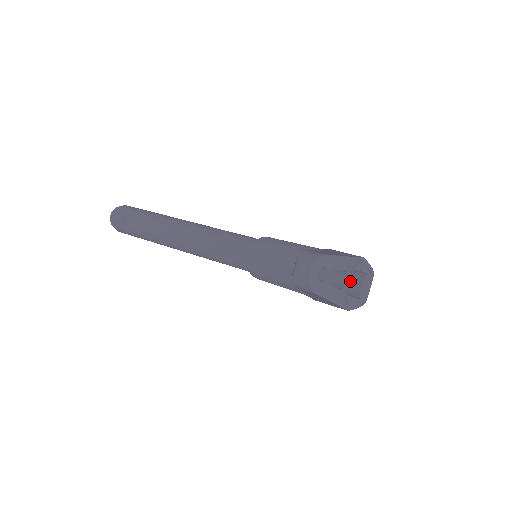
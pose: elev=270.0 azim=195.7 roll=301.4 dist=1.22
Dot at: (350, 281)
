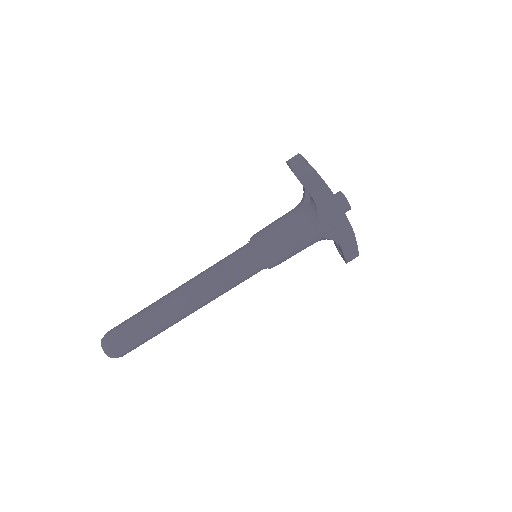
Dot at: occluded
